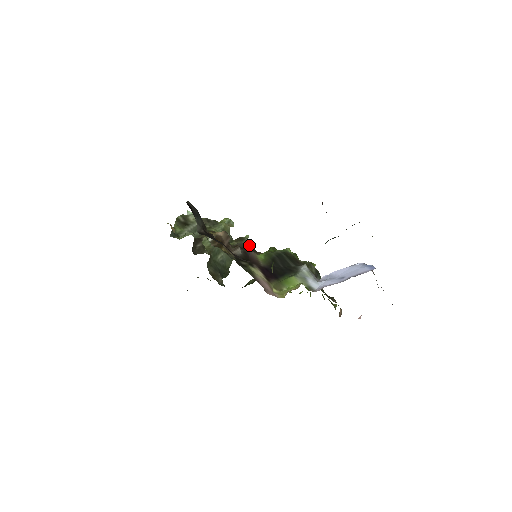
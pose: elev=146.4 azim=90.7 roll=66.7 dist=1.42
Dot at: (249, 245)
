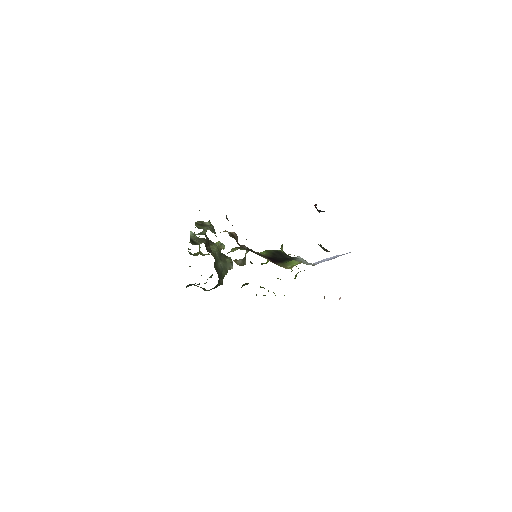
Dot at: occluded
